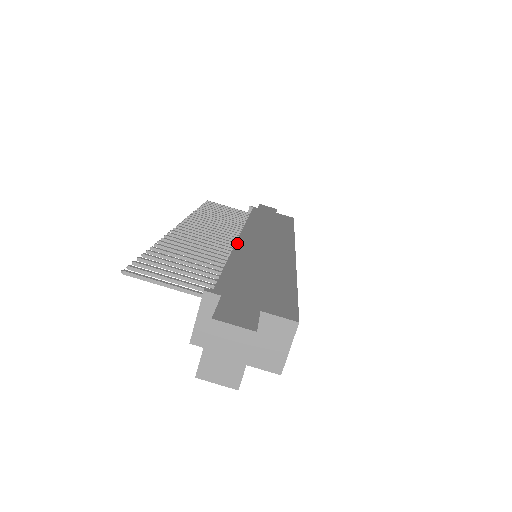
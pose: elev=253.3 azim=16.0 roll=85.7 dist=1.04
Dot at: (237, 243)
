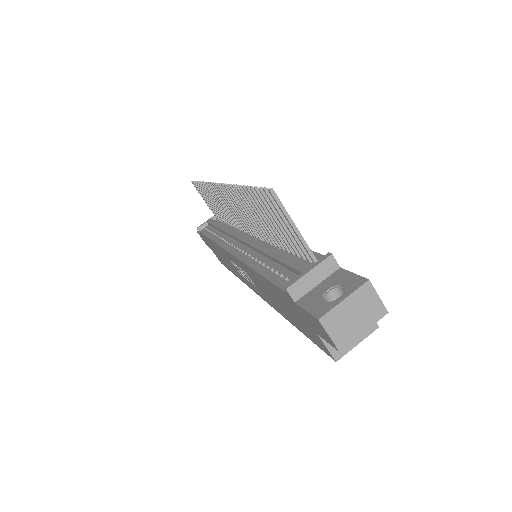
Dot at: occluded
